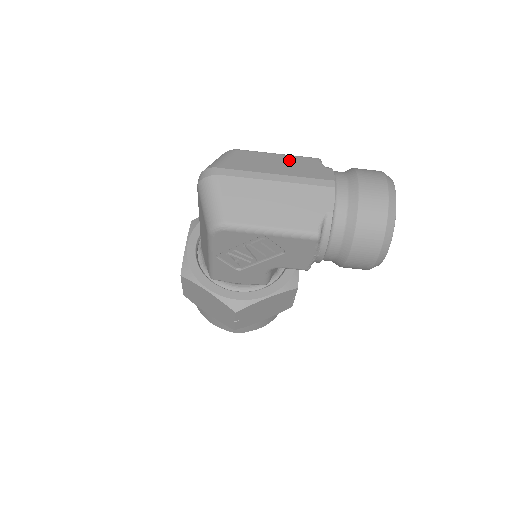
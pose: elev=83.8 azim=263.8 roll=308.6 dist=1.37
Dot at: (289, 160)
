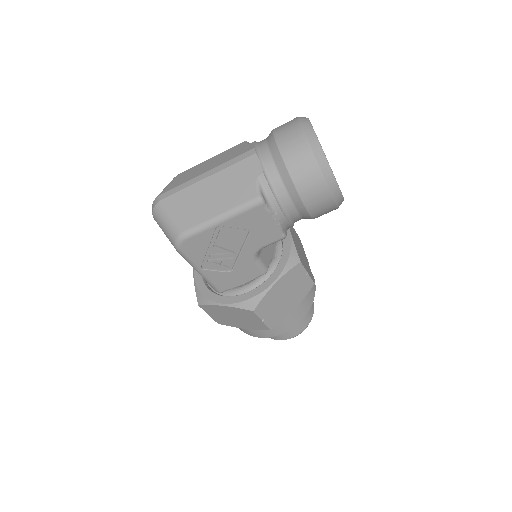
Dot at: (218, 157)
